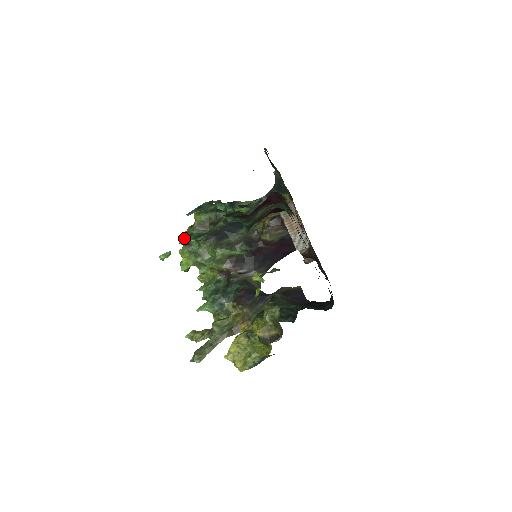
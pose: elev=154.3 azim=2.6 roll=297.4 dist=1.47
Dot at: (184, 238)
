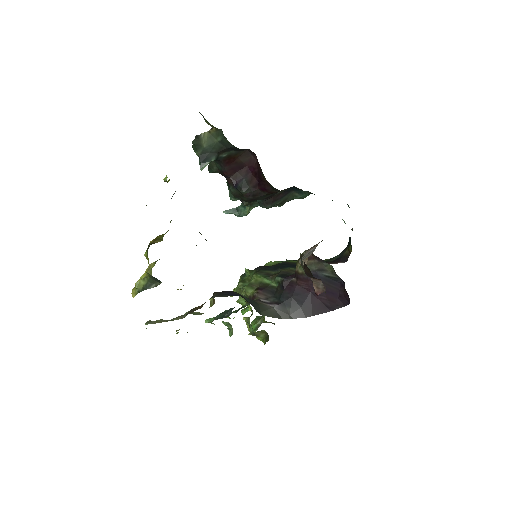
Dot at: occluded
